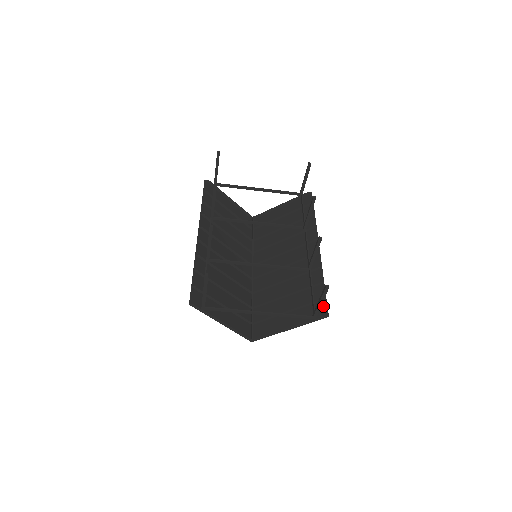
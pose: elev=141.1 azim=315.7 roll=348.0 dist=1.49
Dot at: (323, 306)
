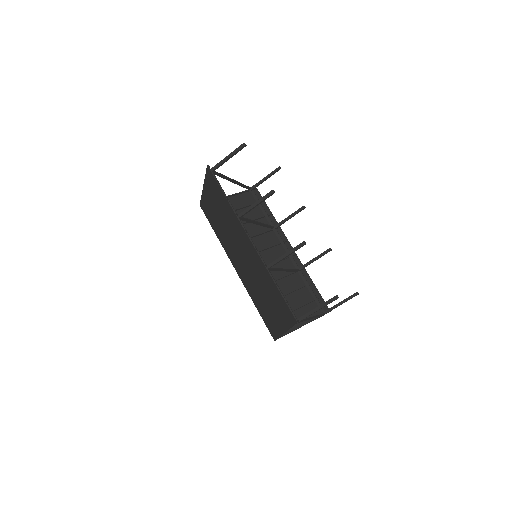
Dot at: (322, 303)
